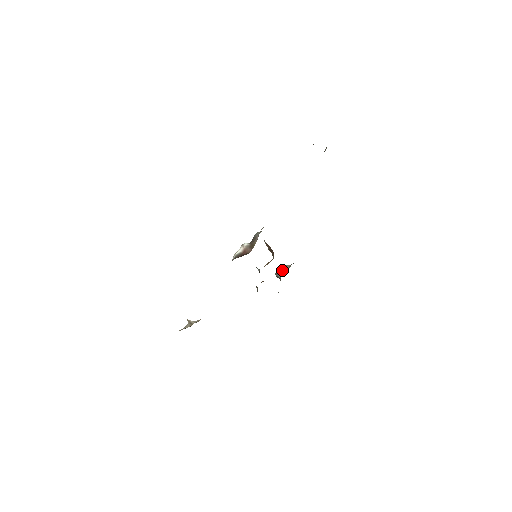
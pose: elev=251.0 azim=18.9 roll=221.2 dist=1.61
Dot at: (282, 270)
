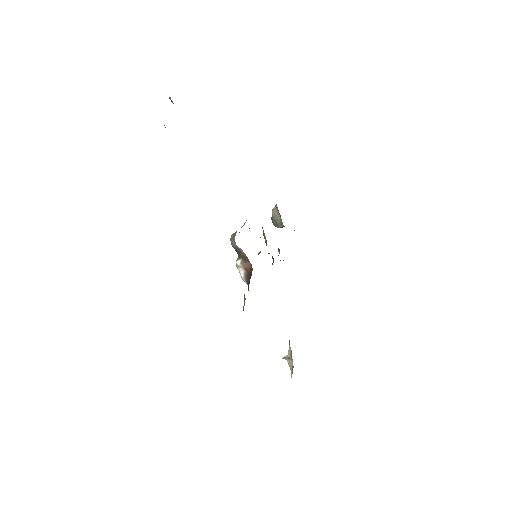
Dot at: (276, 219)
